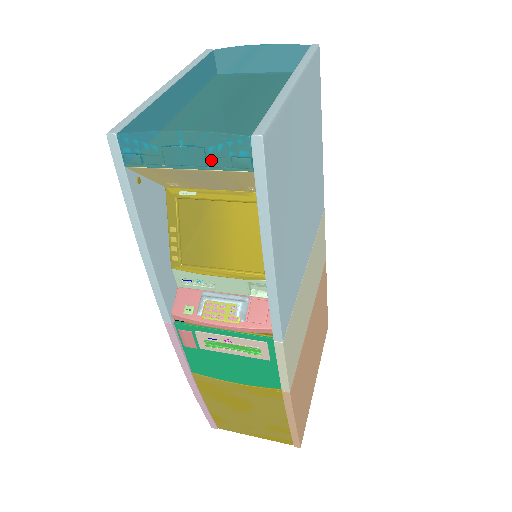
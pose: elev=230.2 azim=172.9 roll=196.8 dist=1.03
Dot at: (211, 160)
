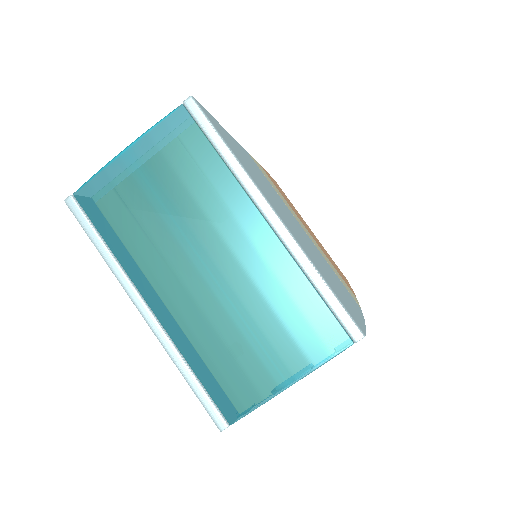
Dot at: occluded
